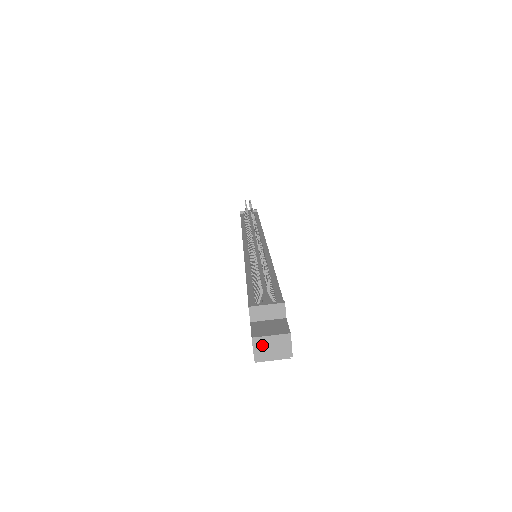
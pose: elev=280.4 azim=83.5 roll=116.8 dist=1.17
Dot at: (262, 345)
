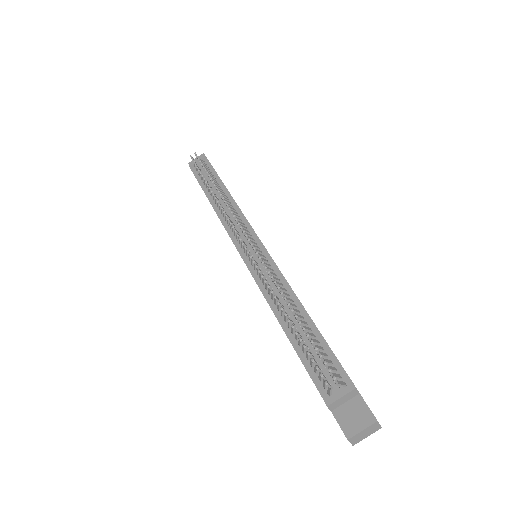
Dot at: (357, 438)
